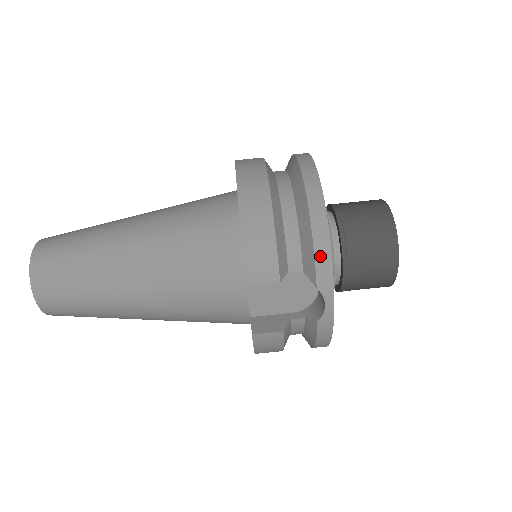
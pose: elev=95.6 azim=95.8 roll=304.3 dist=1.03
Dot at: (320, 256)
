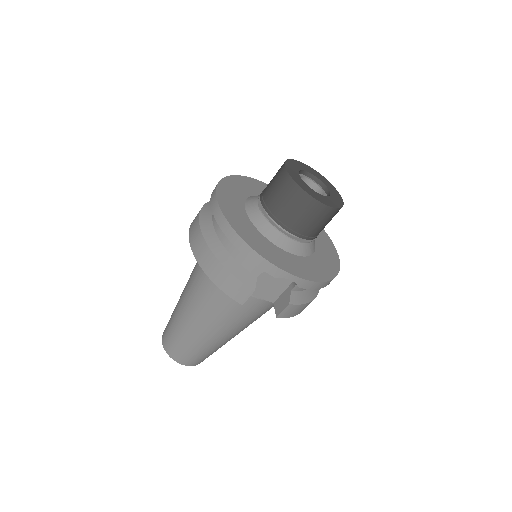
Dot at: (258, 263)
